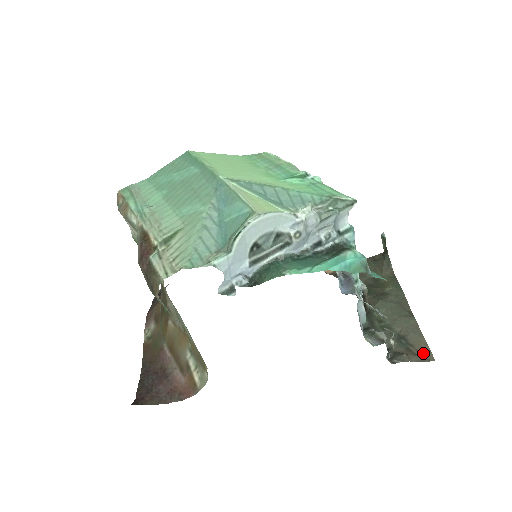
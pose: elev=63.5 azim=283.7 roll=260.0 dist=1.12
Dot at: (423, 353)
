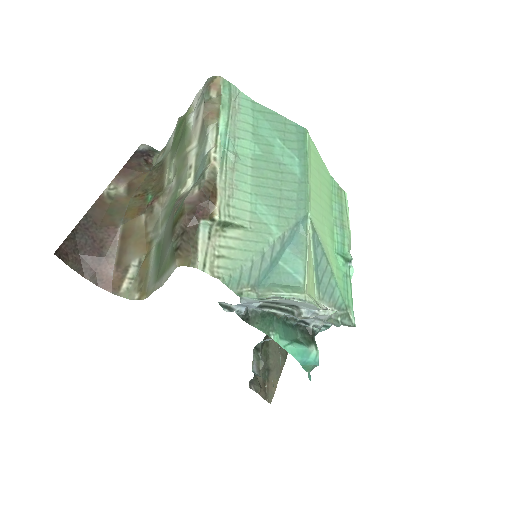
Dot at: (269, 393)
